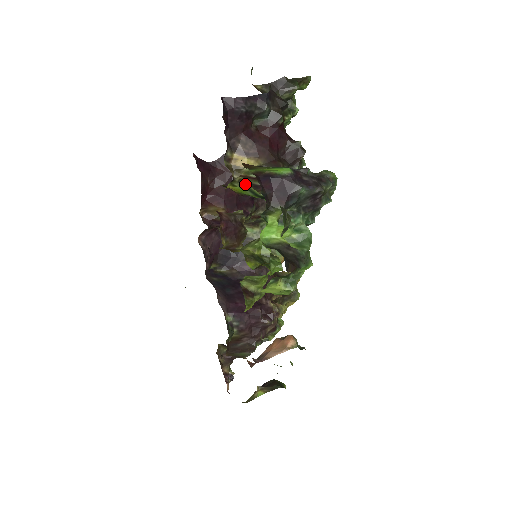
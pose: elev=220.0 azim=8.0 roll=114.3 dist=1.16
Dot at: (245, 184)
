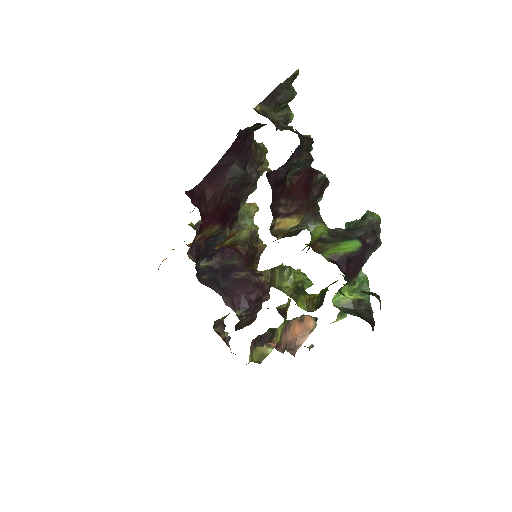
Dot at: (283, 237)
